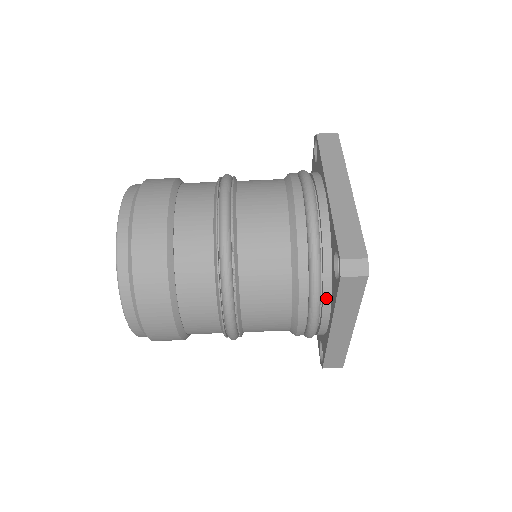
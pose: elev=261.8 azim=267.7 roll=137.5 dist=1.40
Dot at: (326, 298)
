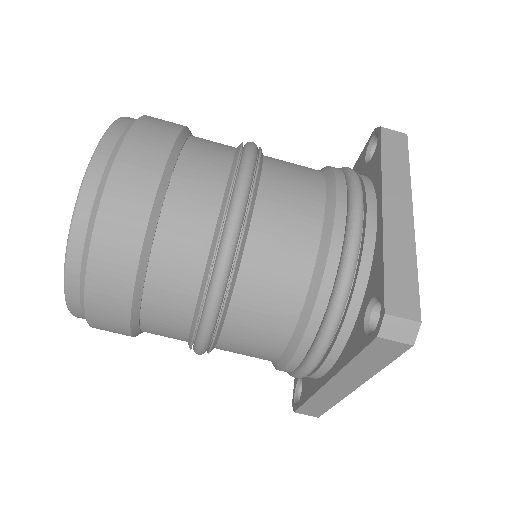
Dot at: (337, 346)
